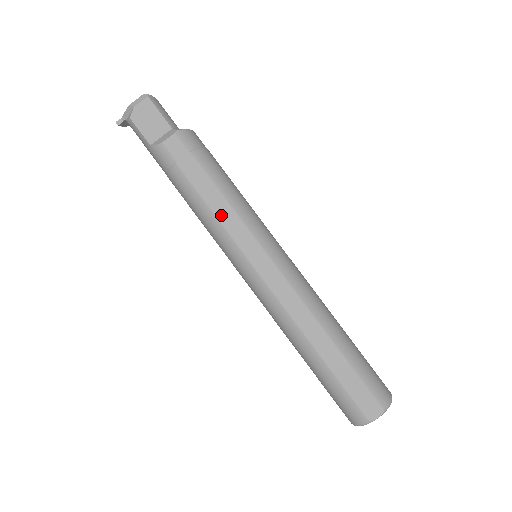
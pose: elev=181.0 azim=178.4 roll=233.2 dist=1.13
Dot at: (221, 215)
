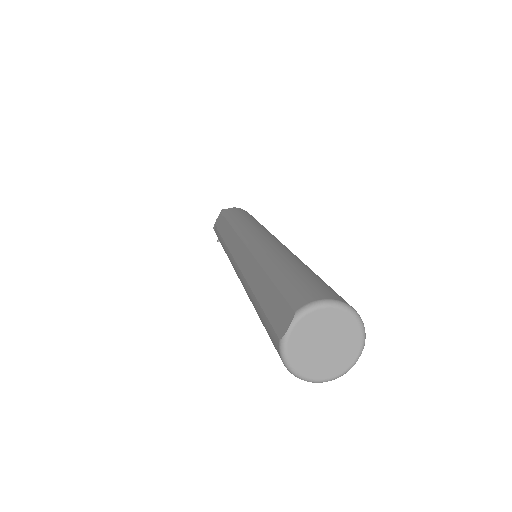
Dot at: (226, 237)
